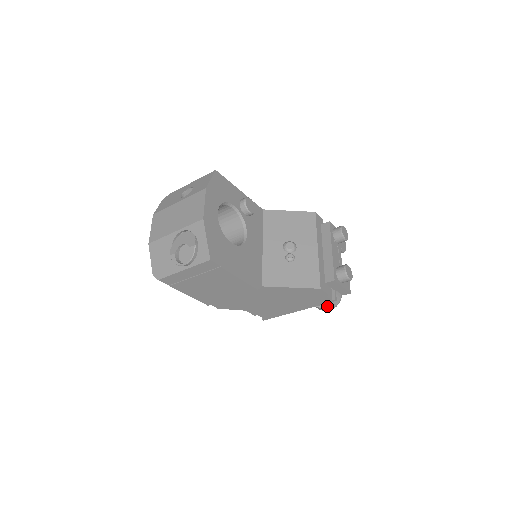
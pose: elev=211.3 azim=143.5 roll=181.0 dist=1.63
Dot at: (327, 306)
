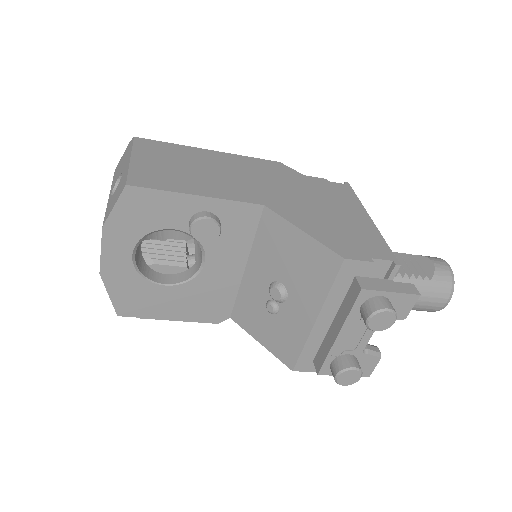
Dot at: occluded
